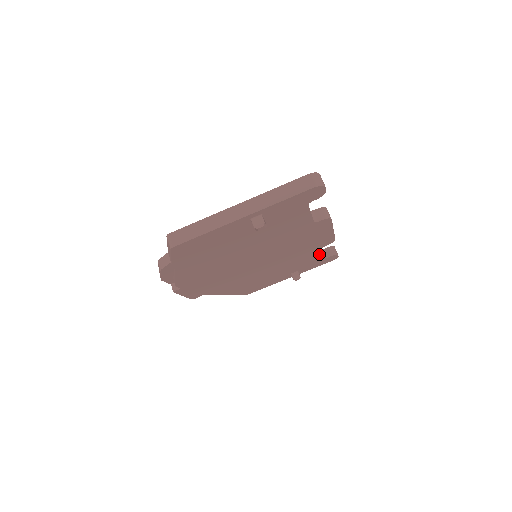
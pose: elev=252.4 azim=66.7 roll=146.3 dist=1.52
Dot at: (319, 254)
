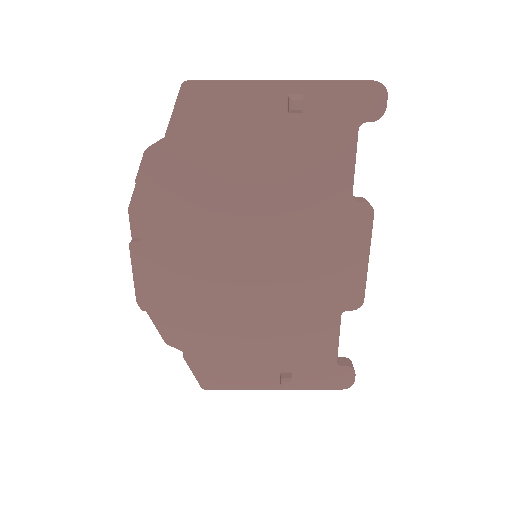
Dot at: (333, 336)
